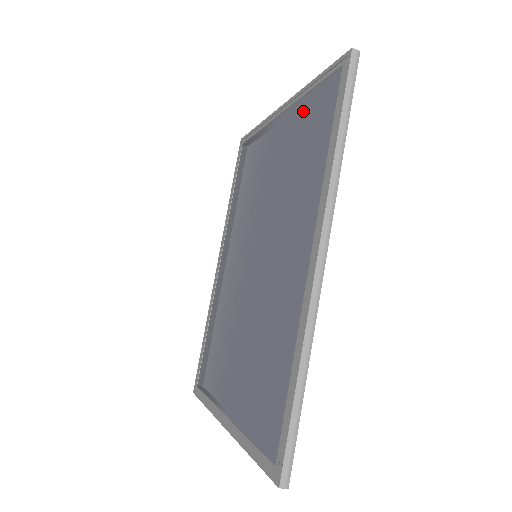
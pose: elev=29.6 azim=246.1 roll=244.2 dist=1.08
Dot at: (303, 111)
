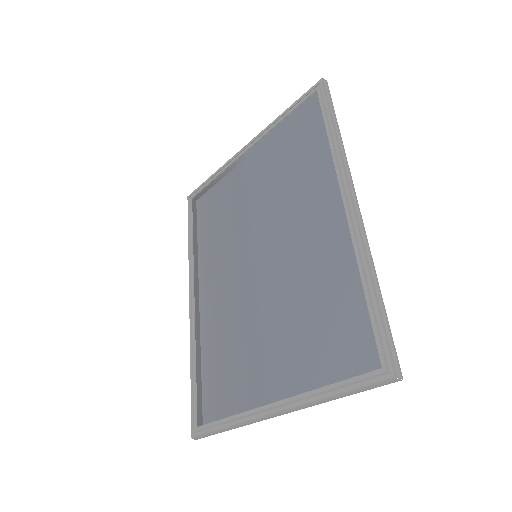
Dot at: (279, 134)
